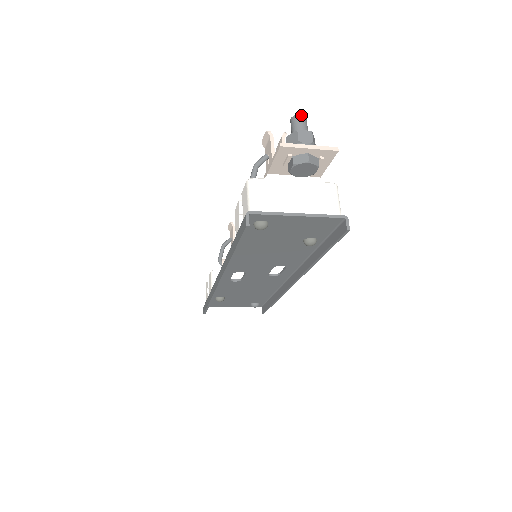
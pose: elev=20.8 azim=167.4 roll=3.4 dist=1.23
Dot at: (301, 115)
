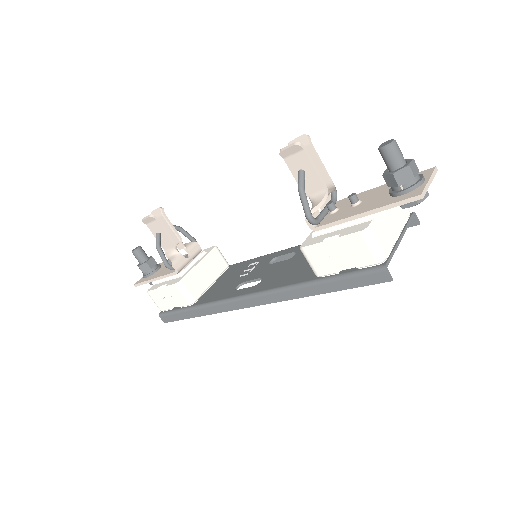
Dot at: (396, 142)
